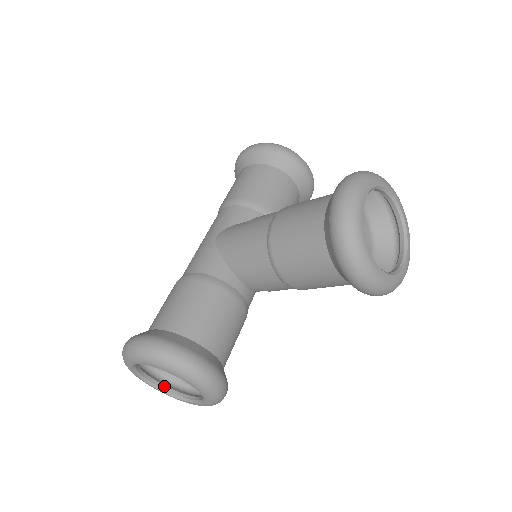
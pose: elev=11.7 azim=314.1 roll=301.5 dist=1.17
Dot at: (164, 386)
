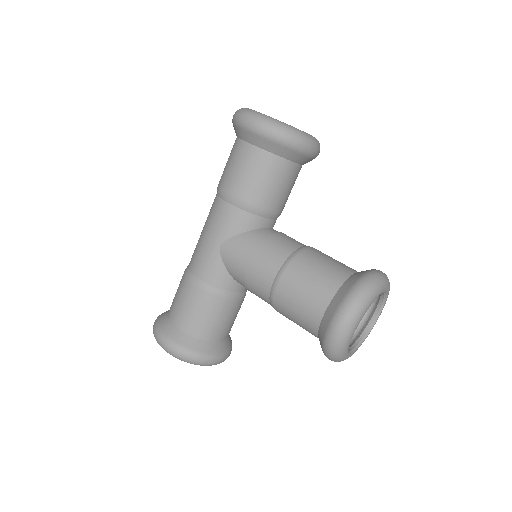
Dot at: occluded
